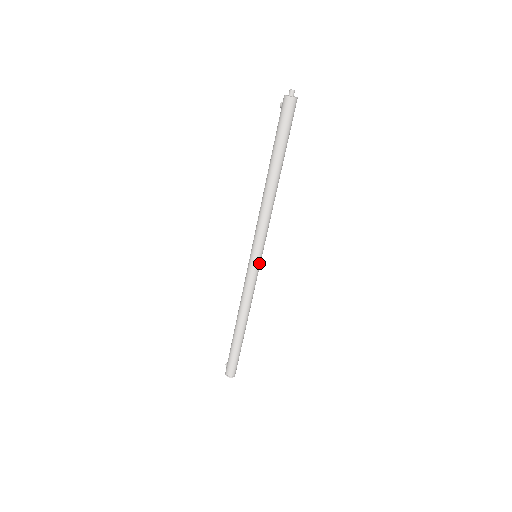
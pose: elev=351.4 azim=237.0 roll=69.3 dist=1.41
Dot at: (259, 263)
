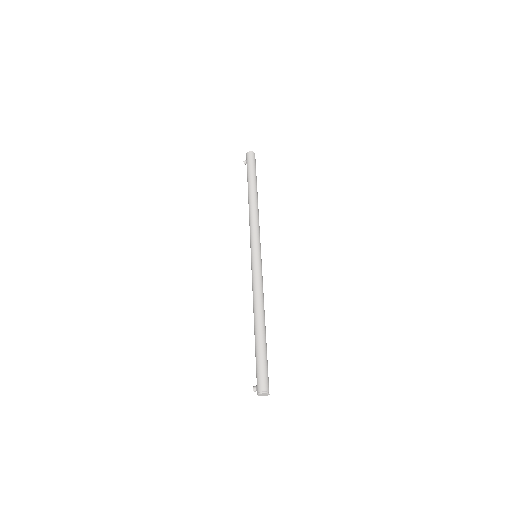
Dot at: (261, 259)
